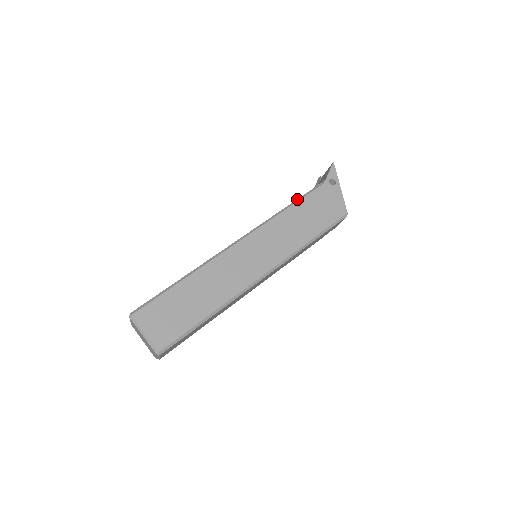
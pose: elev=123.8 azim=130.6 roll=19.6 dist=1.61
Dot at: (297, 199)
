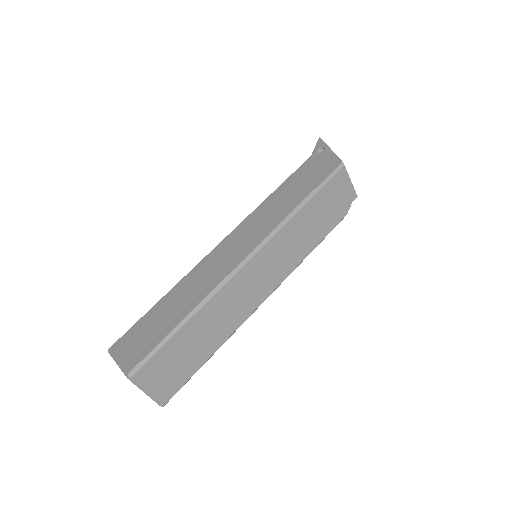
Dot at: (283, 183)
